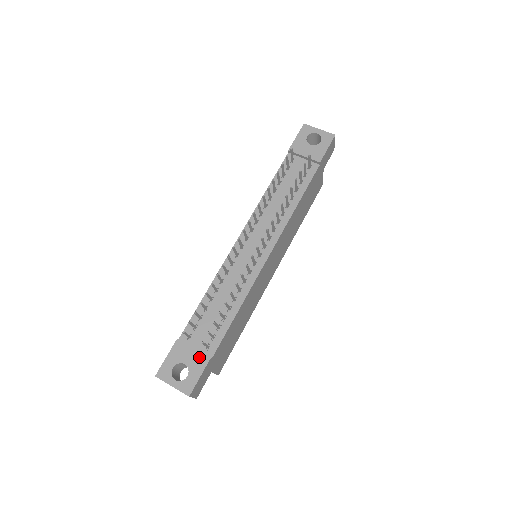
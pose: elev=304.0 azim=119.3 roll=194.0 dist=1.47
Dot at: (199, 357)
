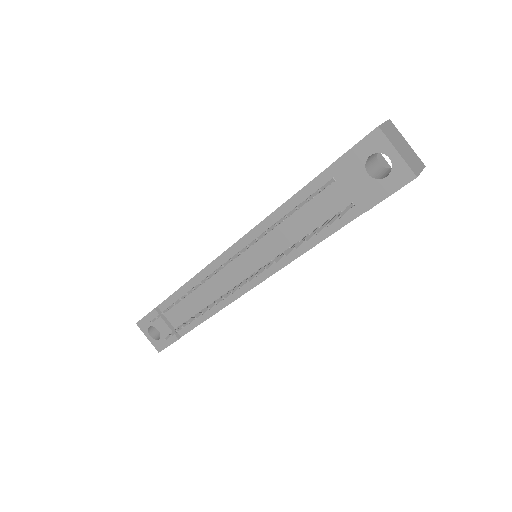
Dot at: (170, 333)
